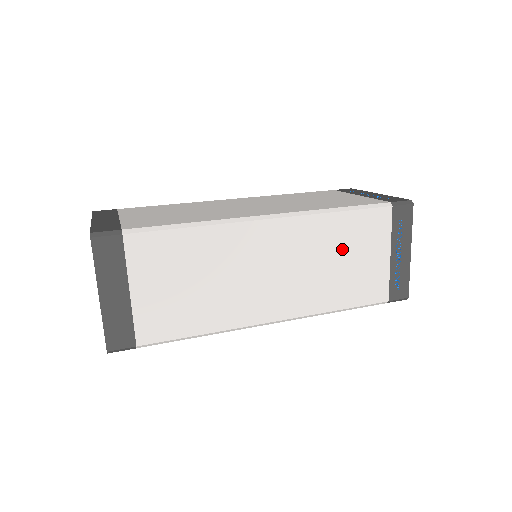
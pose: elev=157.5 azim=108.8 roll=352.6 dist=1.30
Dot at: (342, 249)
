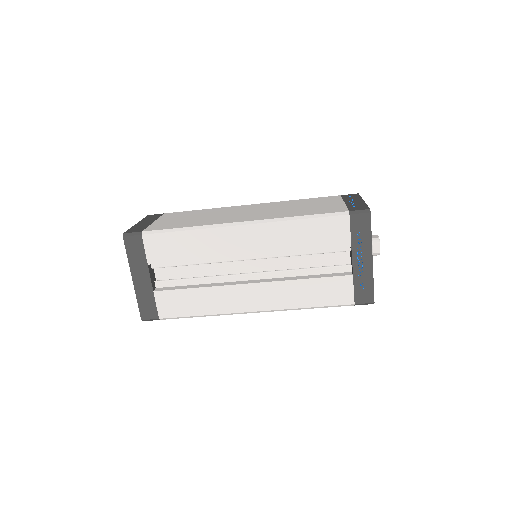
Dot at: (302, 205)
